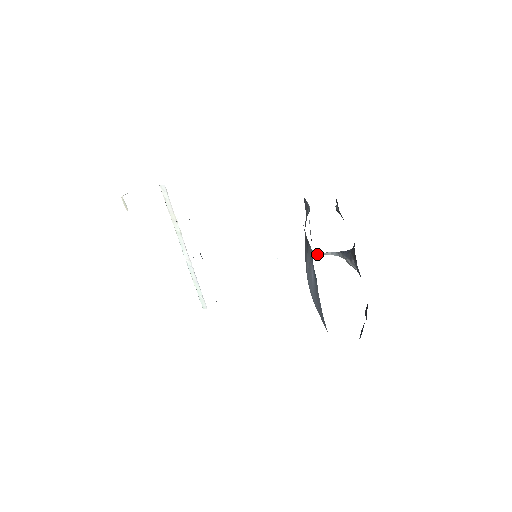
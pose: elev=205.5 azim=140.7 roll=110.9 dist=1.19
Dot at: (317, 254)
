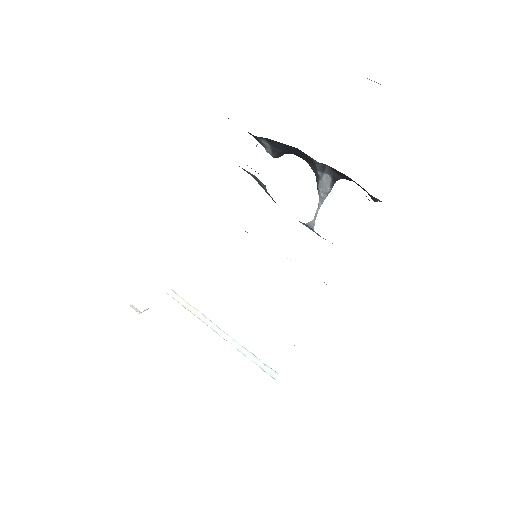
Dot at: (312, 223)
